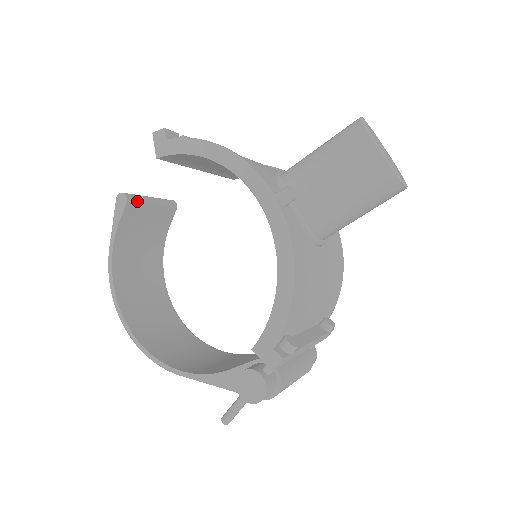
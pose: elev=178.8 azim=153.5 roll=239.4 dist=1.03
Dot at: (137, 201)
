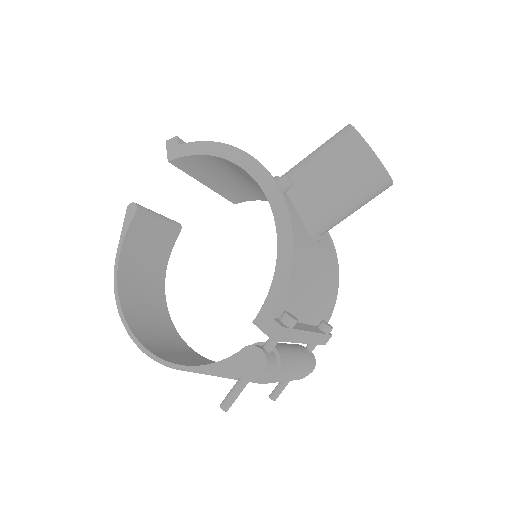
Dot at: (146, 212)
